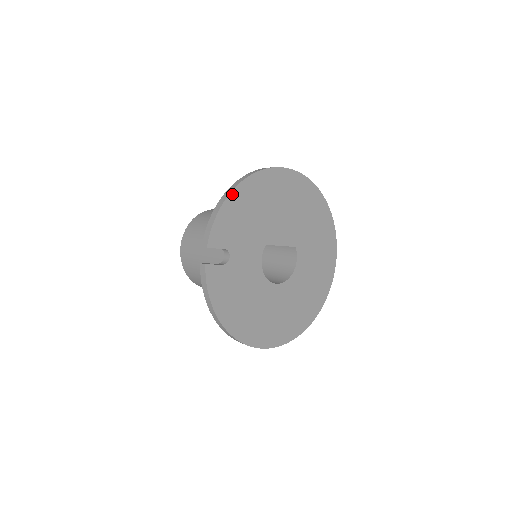
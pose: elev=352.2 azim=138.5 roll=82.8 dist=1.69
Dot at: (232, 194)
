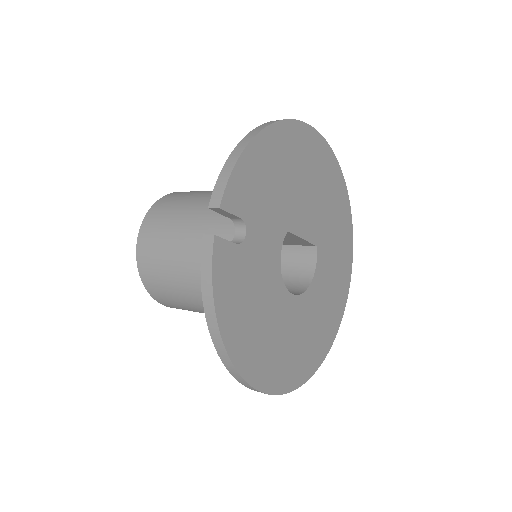
Dot at: (259, 137)
